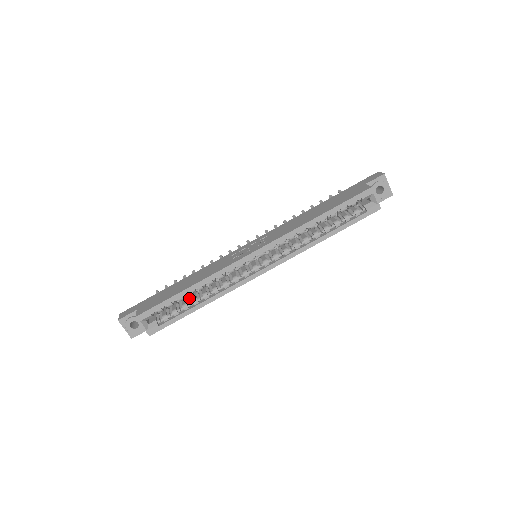
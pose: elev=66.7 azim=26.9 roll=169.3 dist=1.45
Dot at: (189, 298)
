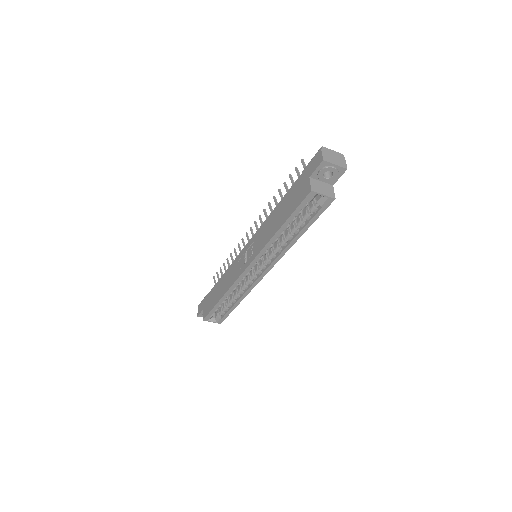
Dot at: occluded
